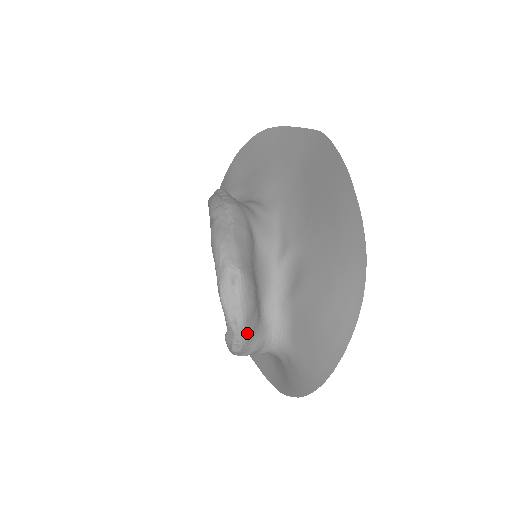
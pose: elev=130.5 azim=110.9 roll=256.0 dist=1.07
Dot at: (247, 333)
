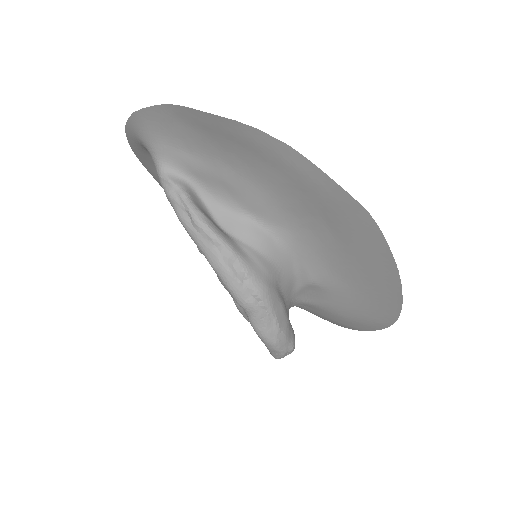
Dot at: occluded
